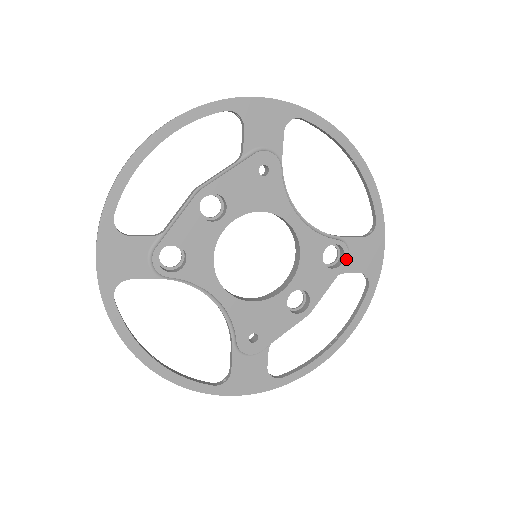
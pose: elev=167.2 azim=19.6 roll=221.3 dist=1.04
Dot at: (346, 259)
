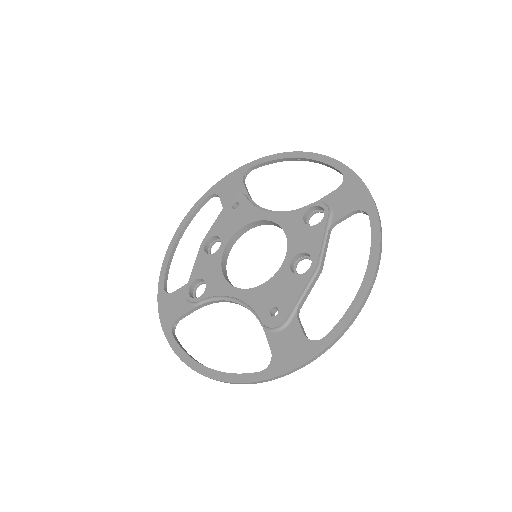
Dot at: (326, 210)
